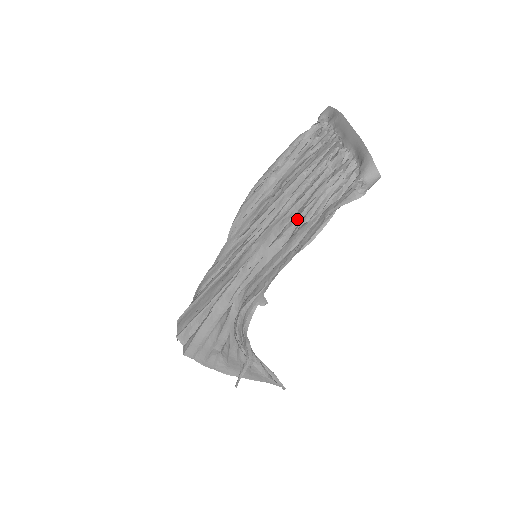
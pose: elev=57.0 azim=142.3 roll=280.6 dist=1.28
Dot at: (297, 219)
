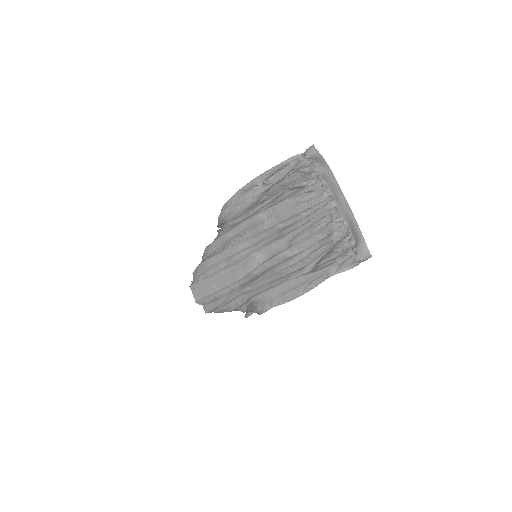
Dot at: (300, 261)
